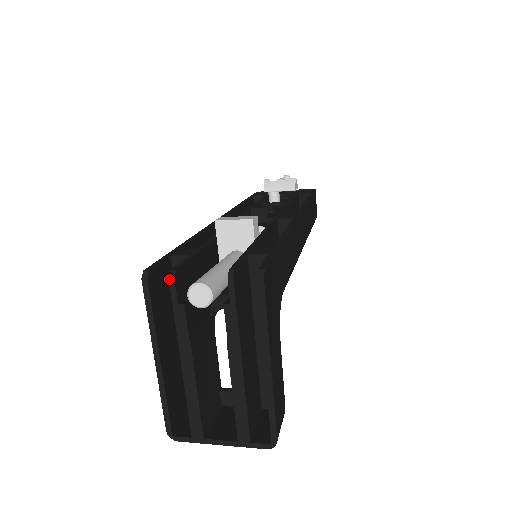
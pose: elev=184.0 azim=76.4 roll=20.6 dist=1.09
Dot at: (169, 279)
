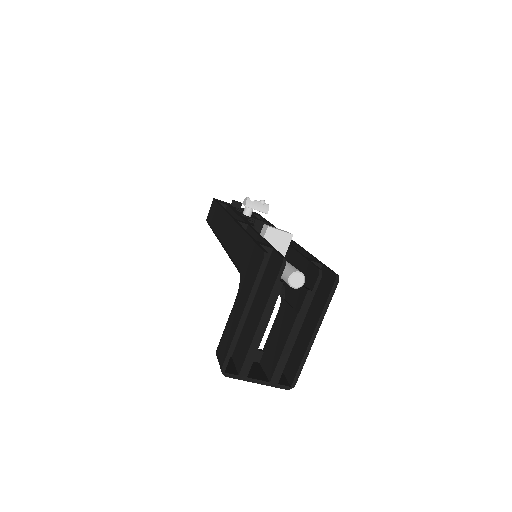
Dot at: (283, 263)
